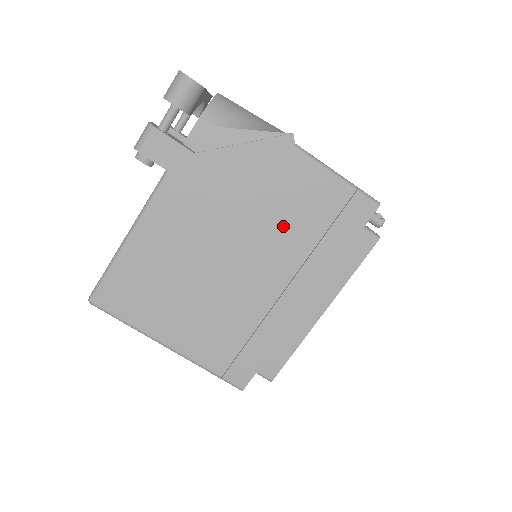
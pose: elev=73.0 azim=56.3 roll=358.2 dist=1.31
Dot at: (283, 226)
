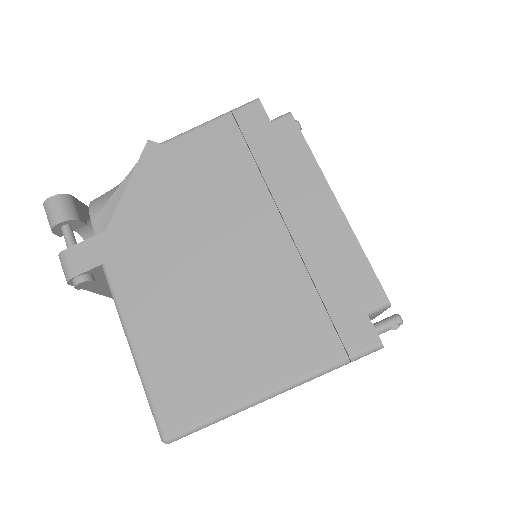
Dot at: (220, 191)
